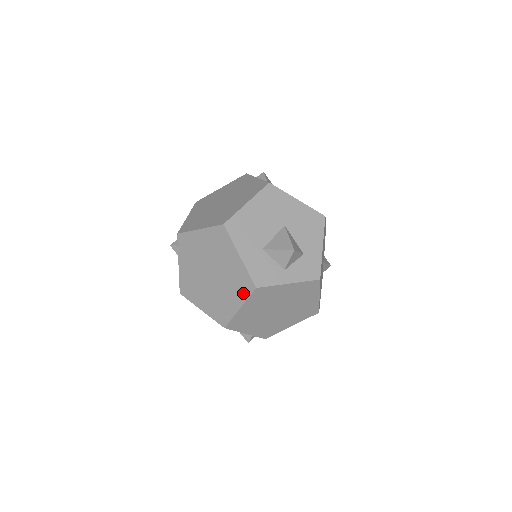
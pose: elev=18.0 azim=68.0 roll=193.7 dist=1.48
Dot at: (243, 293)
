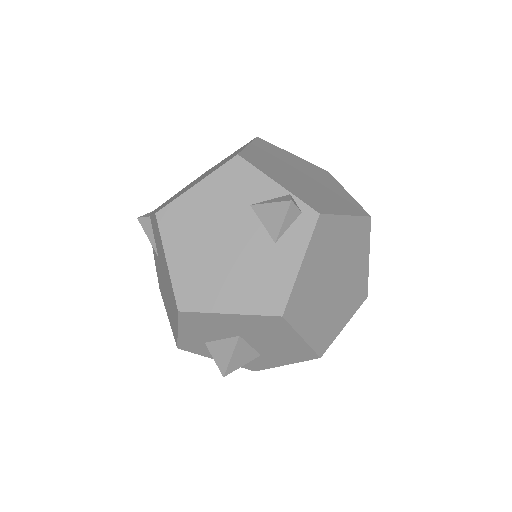
Dot at: (245, 145)
